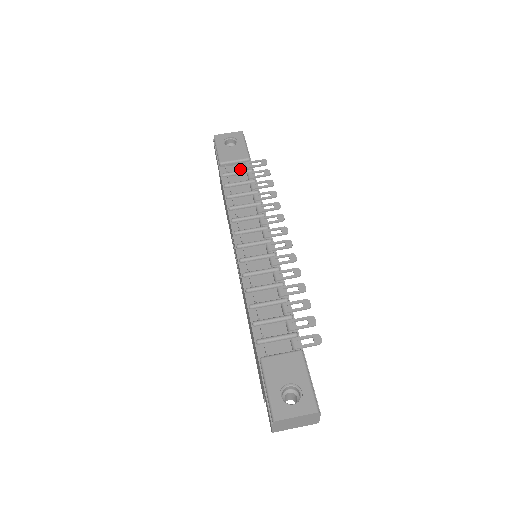
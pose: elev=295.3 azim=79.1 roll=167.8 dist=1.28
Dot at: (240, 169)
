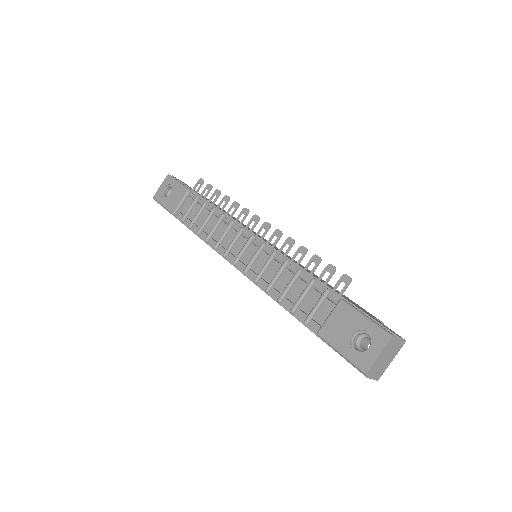
Dot at: (190, 204)
